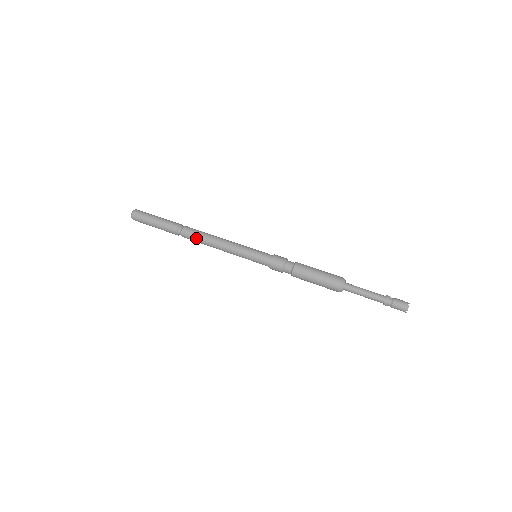
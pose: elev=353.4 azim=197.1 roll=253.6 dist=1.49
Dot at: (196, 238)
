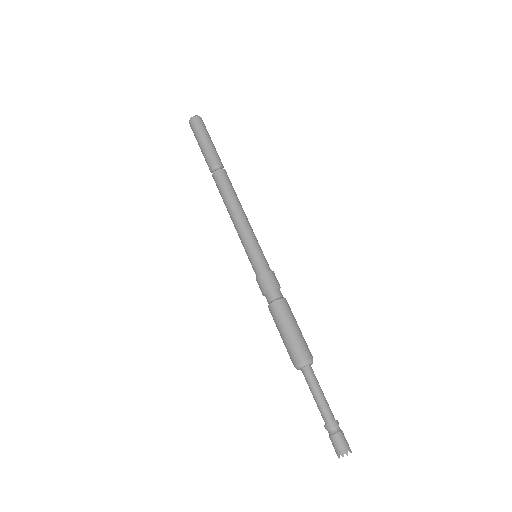
Dot at: (223, 187)
